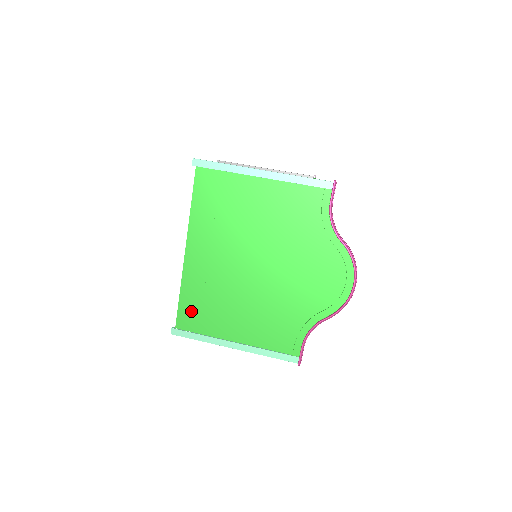
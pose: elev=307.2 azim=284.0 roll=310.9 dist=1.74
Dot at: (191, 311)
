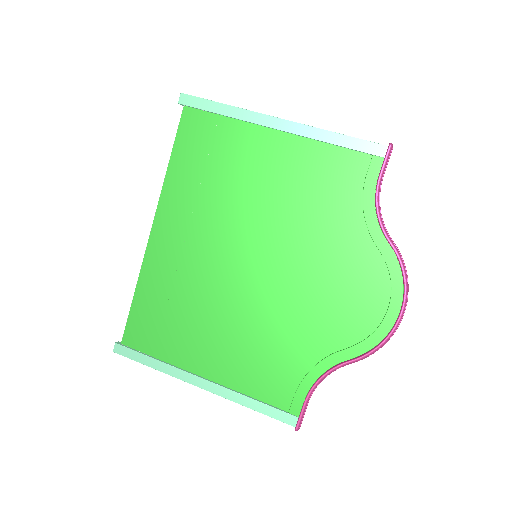
Dot at: (147, 321)
